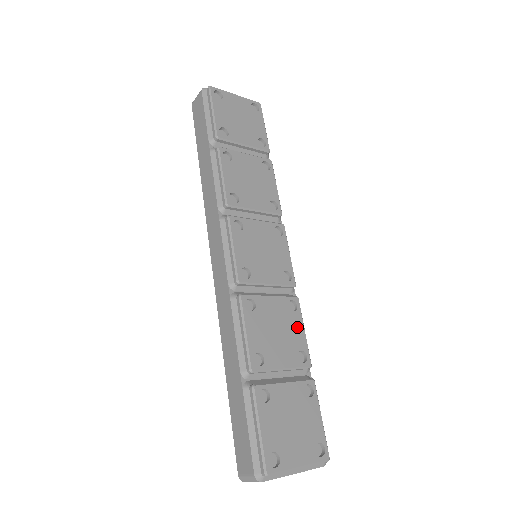
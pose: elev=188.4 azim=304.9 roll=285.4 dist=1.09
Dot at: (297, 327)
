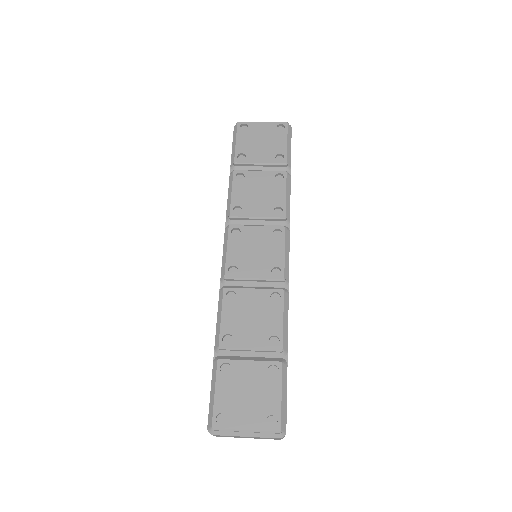
Dot at: (275, 315)
